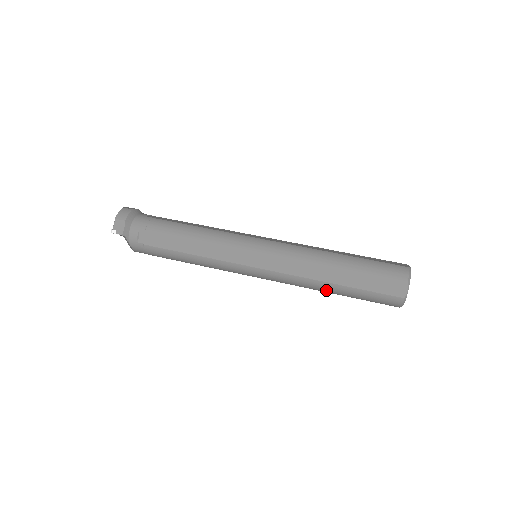
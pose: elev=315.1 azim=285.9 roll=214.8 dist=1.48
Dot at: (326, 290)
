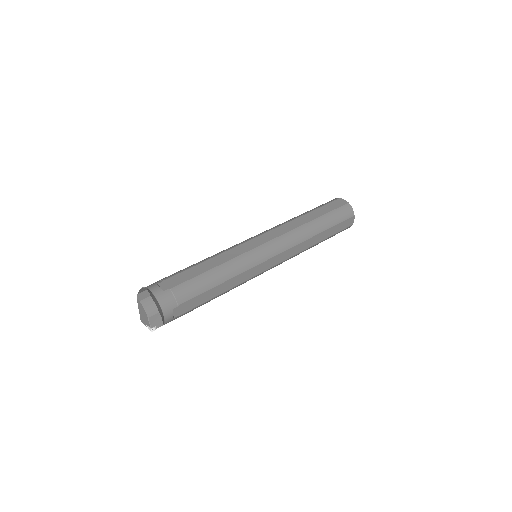
Dot at: occluded
